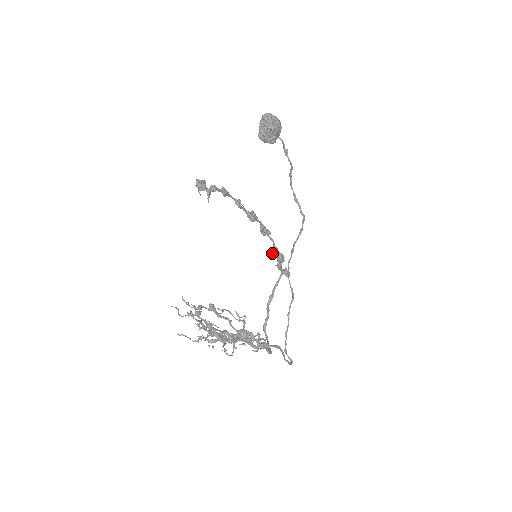
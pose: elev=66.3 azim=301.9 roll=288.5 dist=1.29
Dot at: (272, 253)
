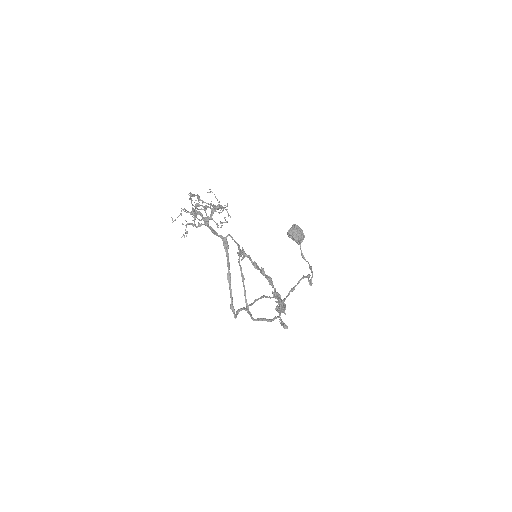
Dot at: (276, 301)
